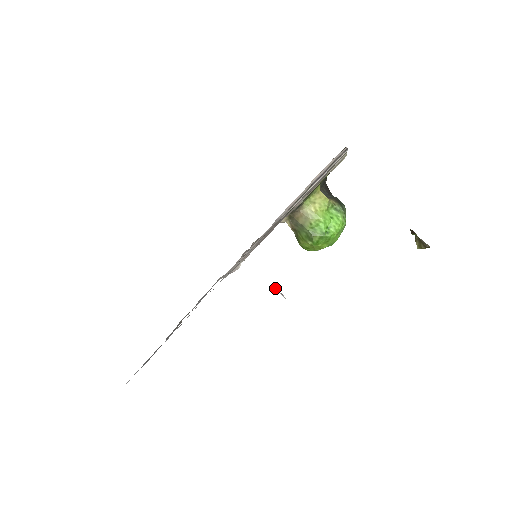
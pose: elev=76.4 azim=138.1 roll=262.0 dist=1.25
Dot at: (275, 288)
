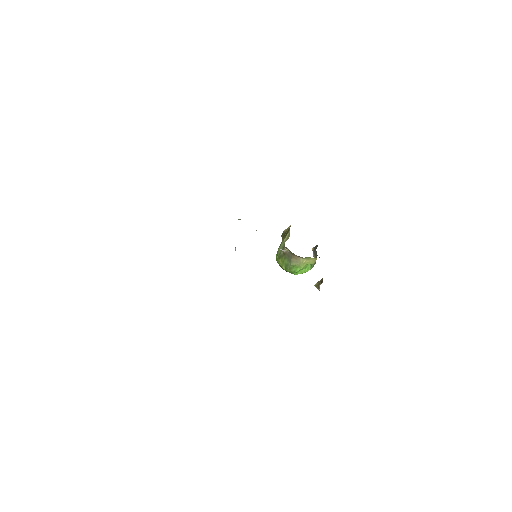
Dot at: occluded
